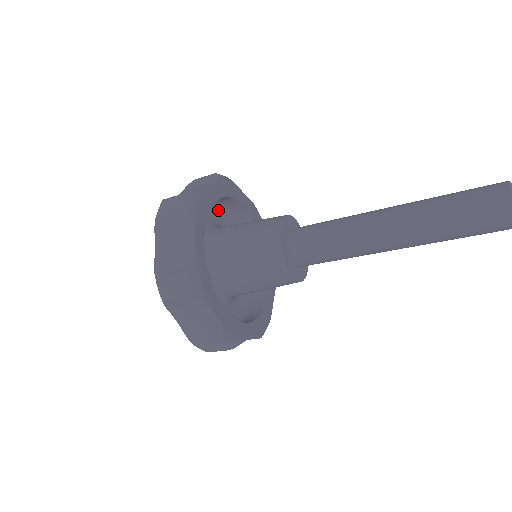
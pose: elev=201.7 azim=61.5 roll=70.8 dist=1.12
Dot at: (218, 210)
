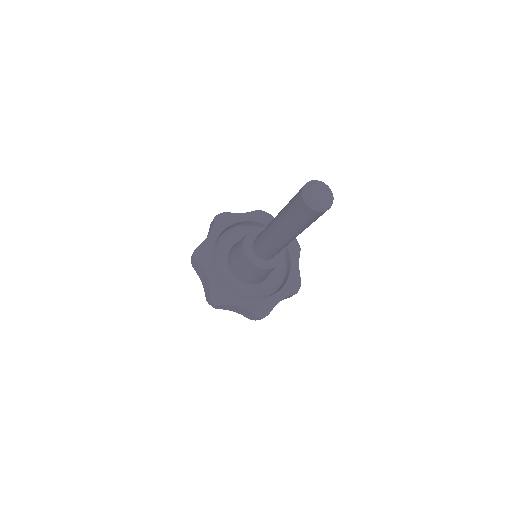
Dot at: occluded
